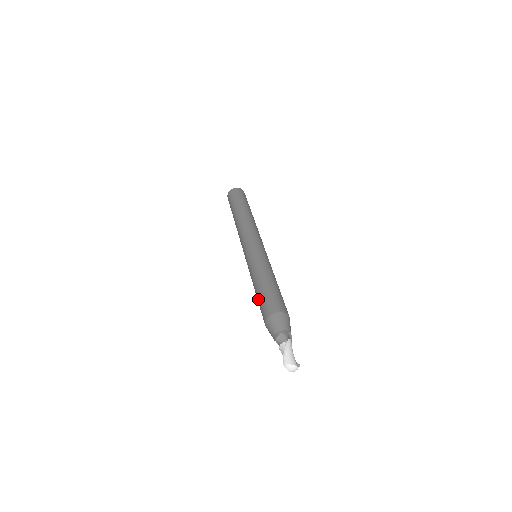
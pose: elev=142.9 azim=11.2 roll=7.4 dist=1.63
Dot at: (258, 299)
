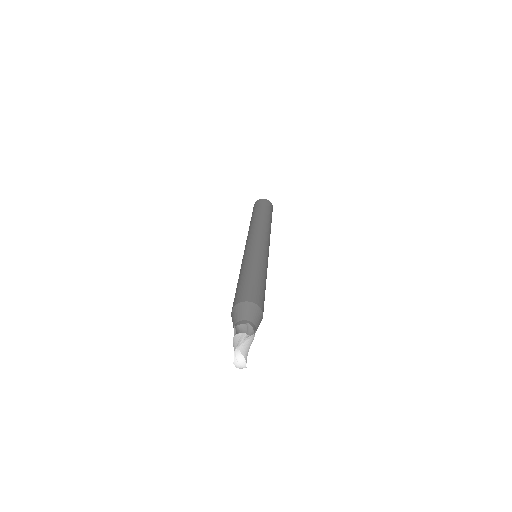
Dot at: (242, 283)
